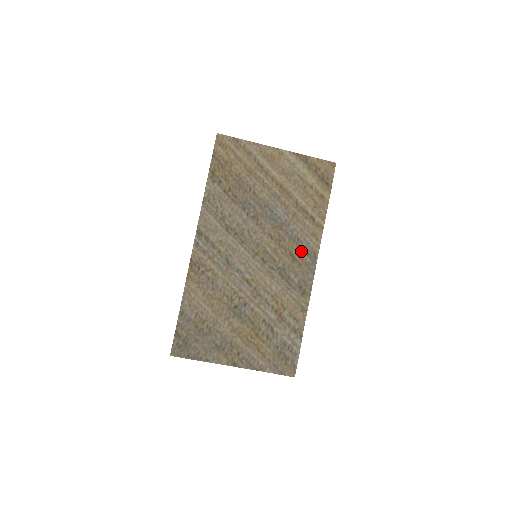
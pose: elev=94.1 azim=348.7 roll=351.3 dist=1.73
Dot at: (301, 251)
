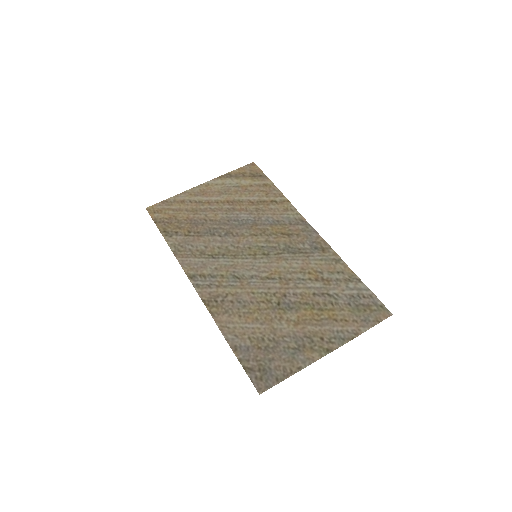
Dot at: (288, 226)
